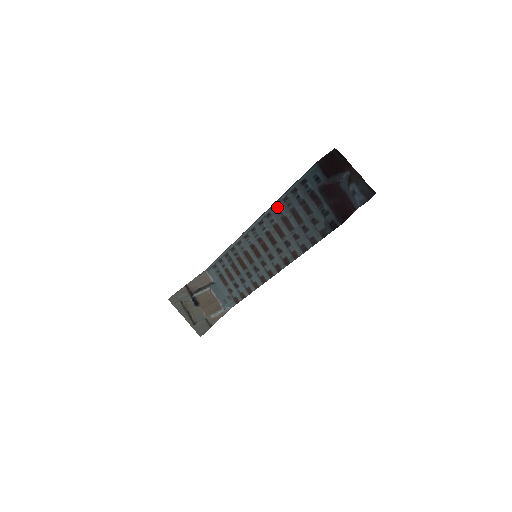
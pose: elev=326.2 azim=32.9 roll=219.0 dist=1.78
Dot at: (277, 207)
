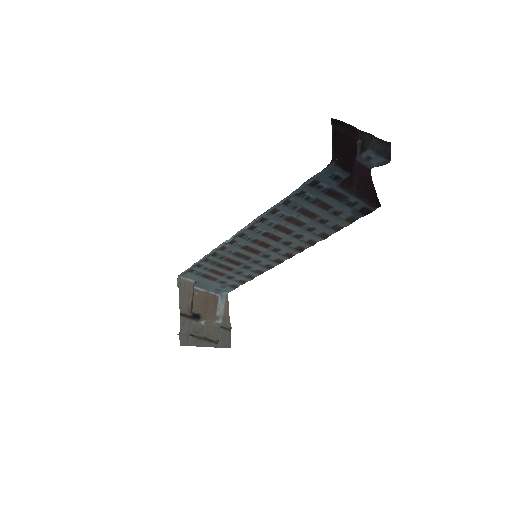
Dot at: (275, 212)
